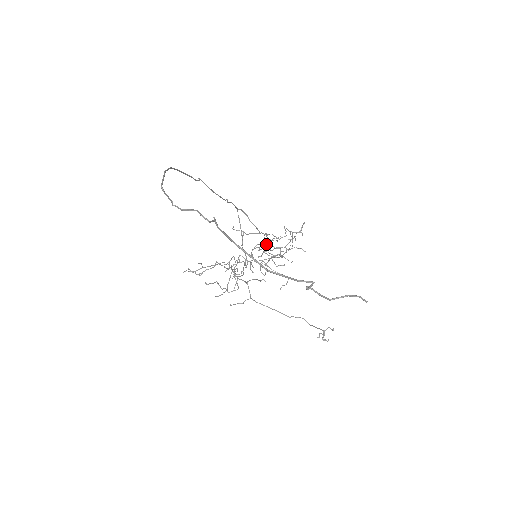
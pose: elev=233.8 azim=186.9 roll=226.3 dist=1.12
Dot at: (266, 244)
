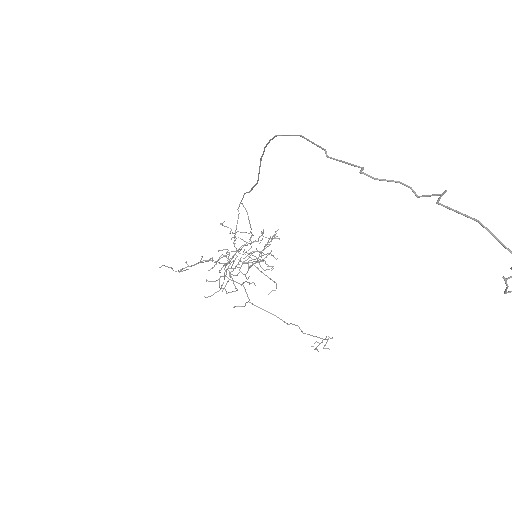
Dot at: (243, 246)
